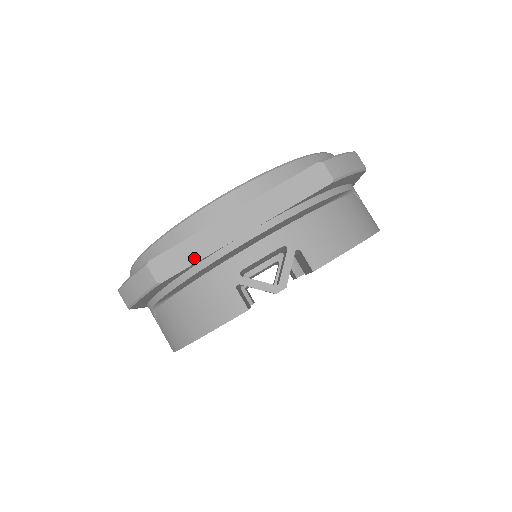
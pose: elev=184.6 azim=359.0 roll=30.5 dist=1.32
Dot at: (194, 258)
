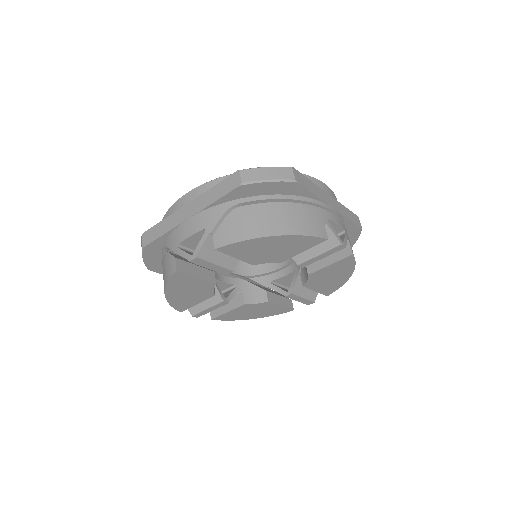
Dot at: (312, 190)
